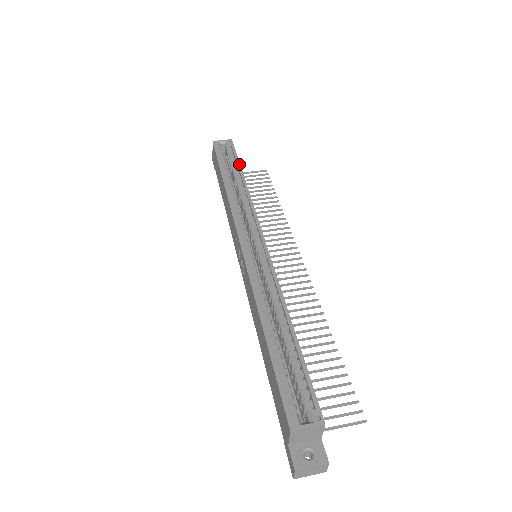
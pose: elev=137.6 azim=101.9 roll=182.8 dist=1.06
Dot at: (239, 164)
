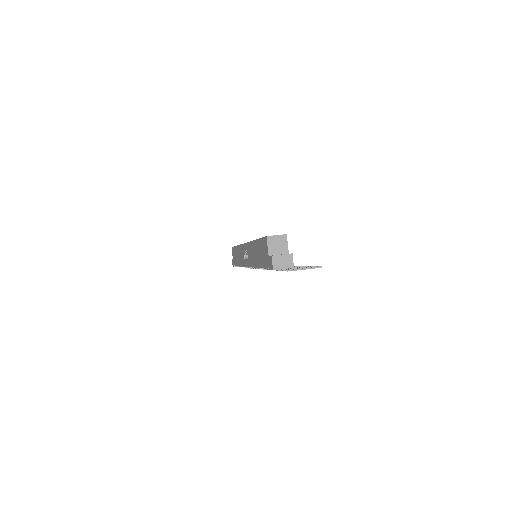
Dot at: occluded
